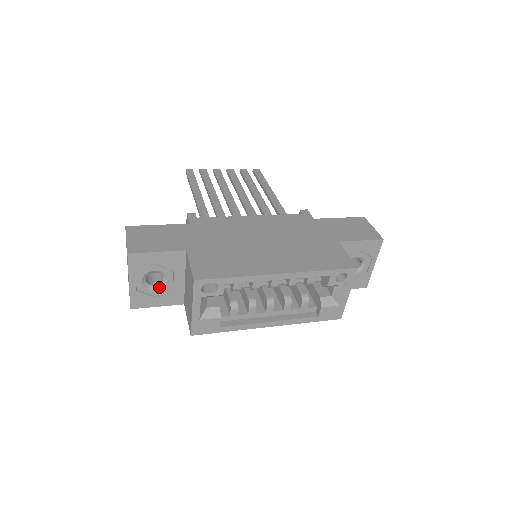
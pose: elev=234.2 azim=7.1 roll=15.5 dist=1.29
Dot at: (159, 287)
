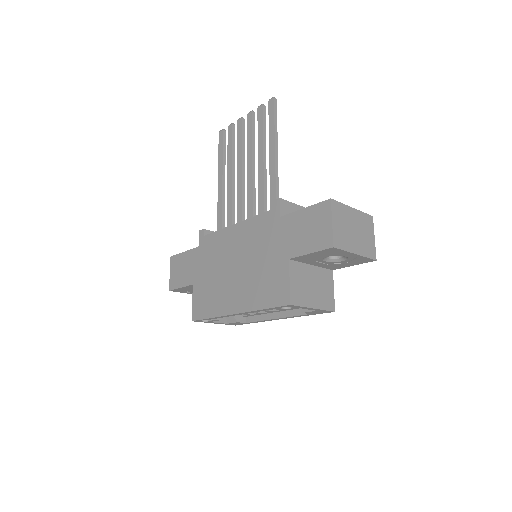
Dot at: occluded
